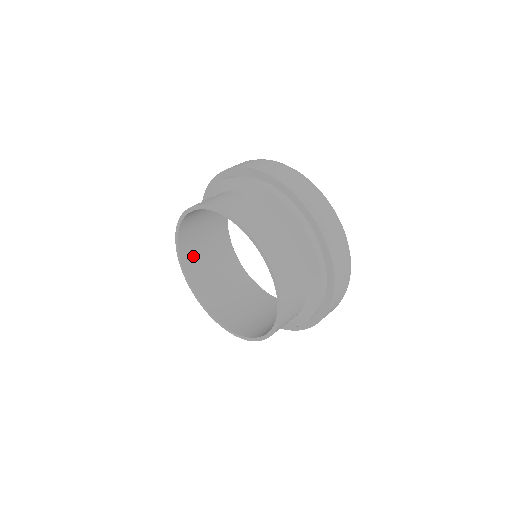
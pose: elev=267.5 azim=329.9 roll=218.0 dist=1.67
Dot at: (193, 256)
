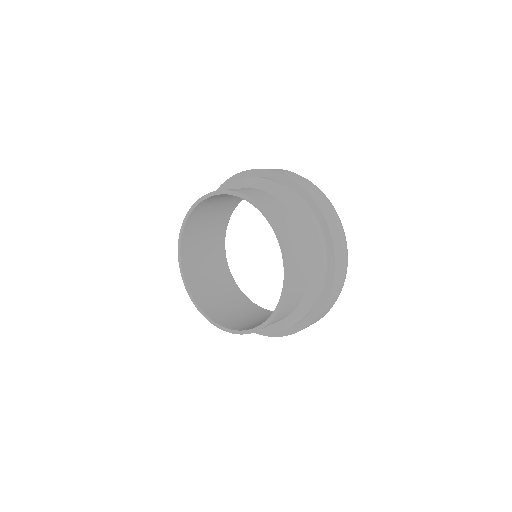
Dot at: (197, 220)
